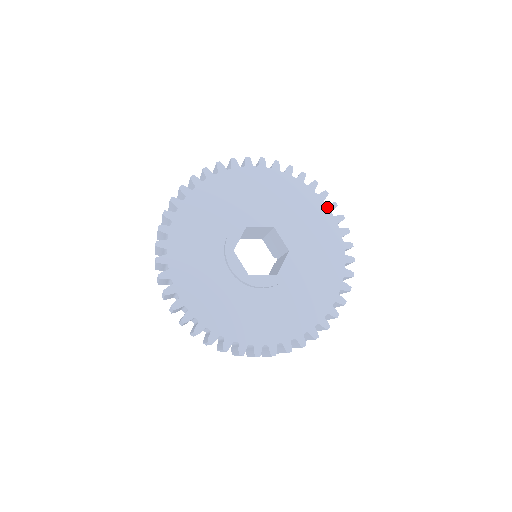
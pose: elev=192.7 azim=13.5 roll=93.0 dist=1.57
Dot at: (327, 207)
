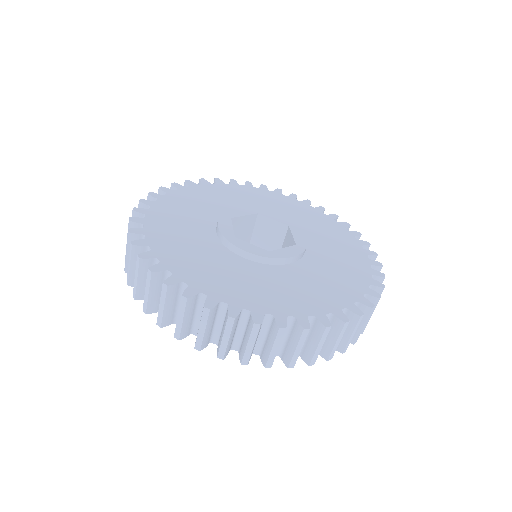
Dot at: (289, 197)
